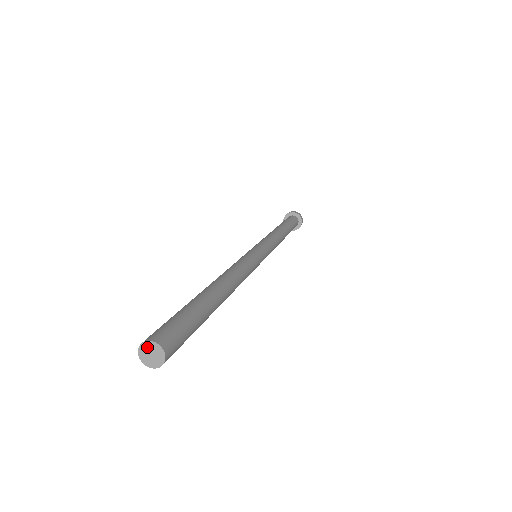
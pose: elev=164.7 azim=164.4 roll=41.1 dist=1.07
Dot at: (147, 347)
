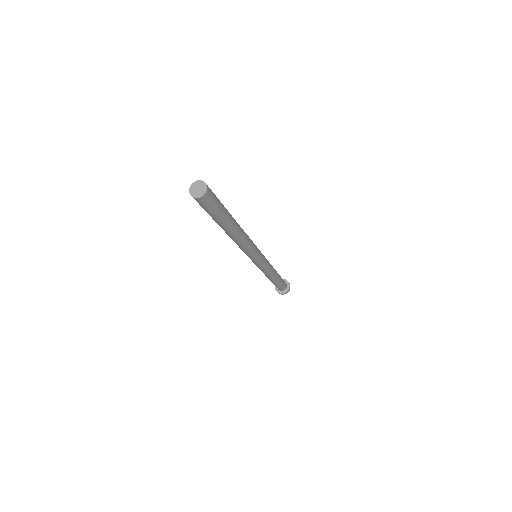
Dot at: (201, 184)
